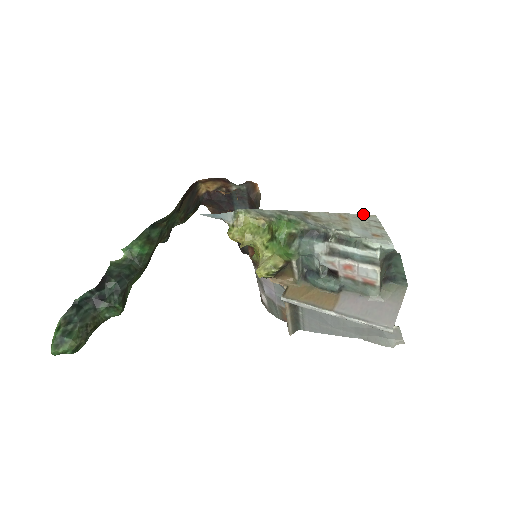
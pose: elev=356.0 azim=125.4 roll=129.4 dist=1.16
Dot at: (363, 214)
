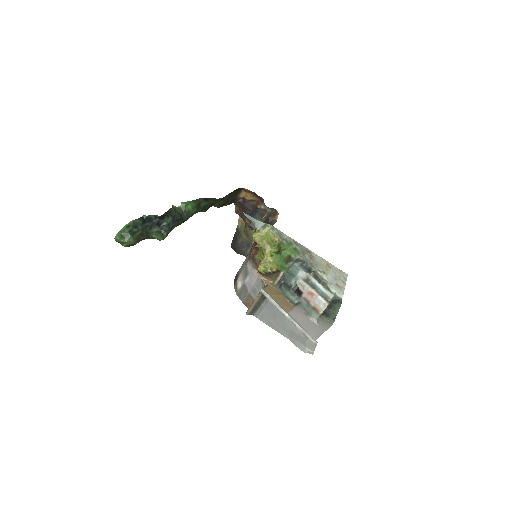
Dot at: (341, 270)
